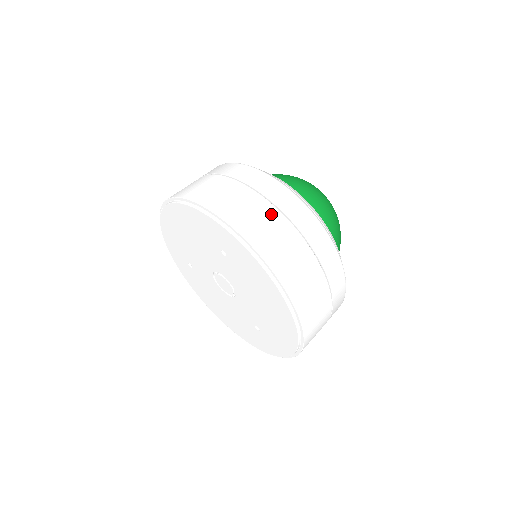
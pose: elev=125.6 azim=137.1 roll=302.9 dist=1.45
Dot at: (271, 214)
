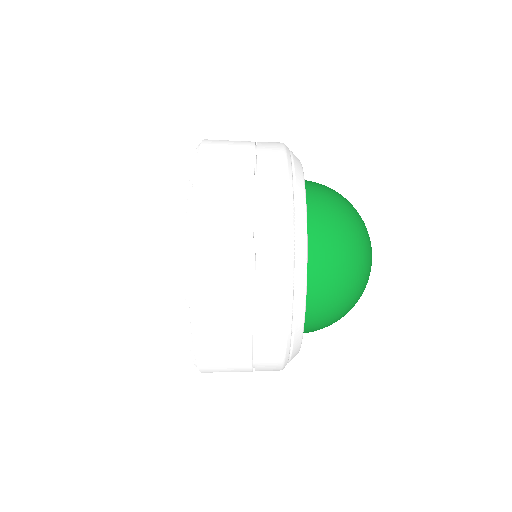
Dot at: (241, 252)
